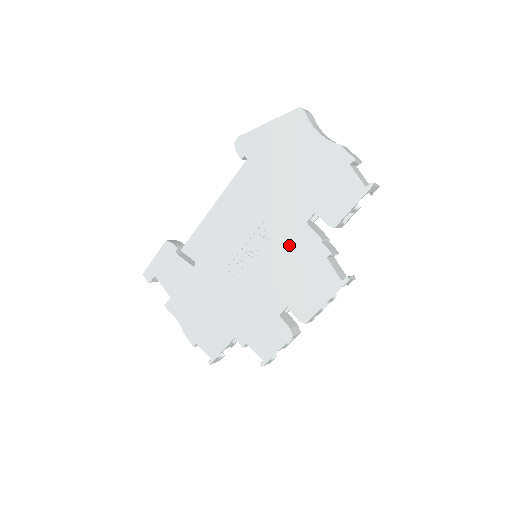
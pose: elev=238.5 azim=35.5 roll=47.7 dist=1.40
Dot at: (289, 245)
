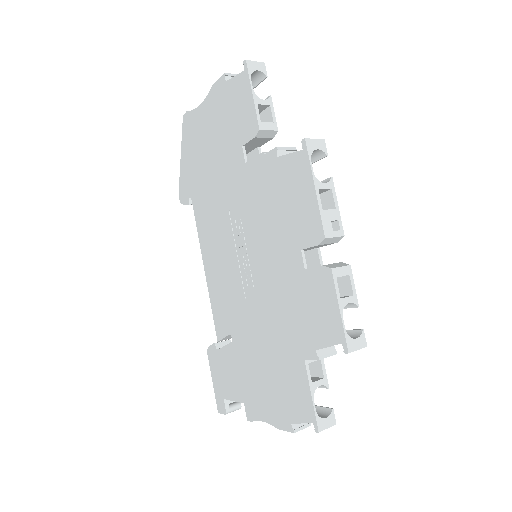
Dot at: (254, 200)
